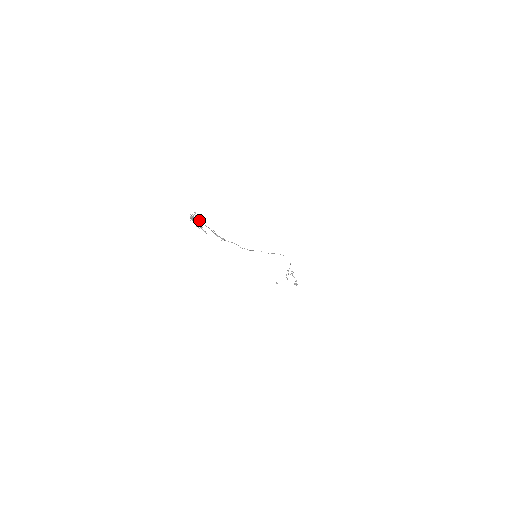
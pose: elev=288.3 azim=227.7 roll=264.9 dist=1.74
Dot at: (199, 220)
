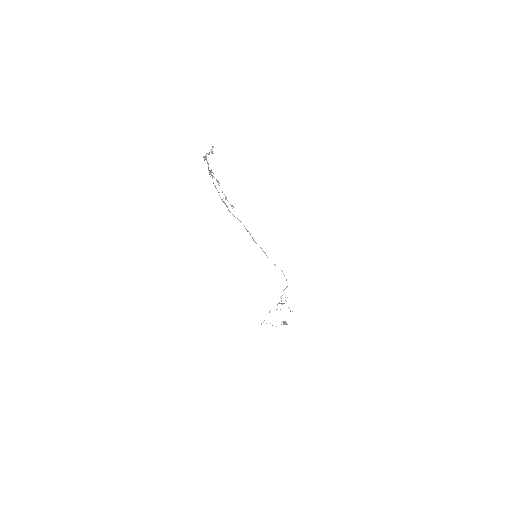
Dot at: occluded
